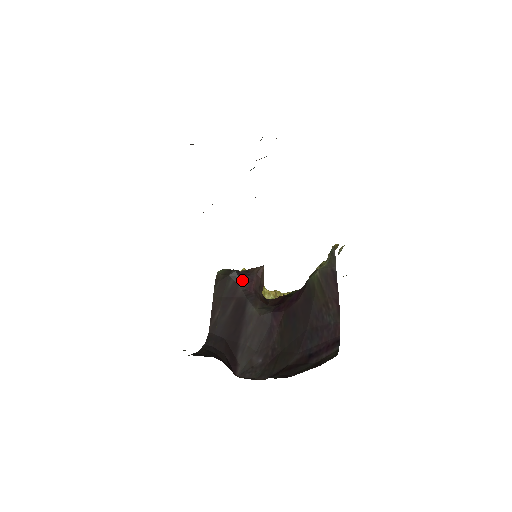
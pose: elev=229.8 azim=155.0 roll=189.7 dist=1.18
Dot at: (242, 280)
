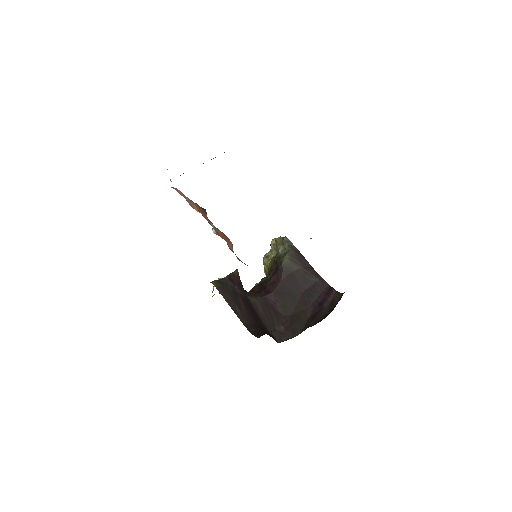
Dot at: (234, 283)
